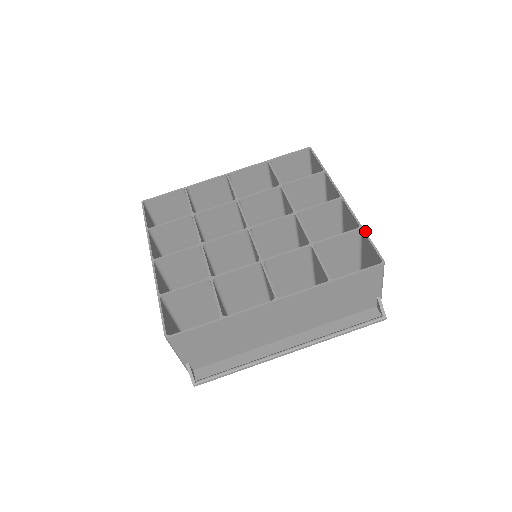
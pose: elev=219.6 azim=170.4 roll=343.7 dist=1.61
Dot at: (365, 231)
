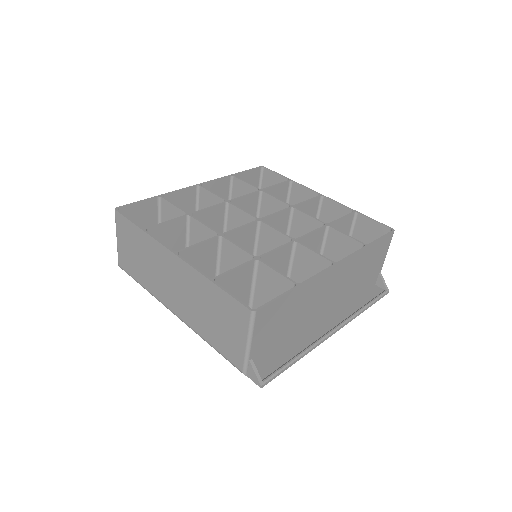
Dot at: (361, 213)
